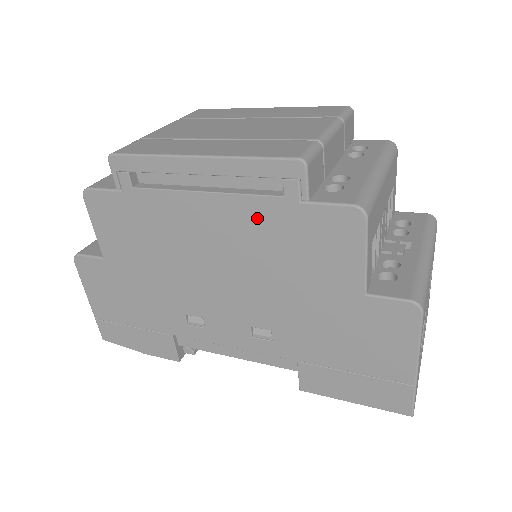
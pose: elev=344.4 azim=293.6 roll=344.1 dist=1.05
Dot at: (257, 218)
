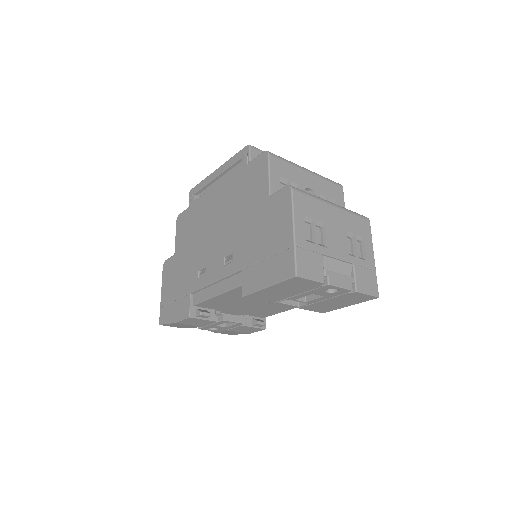
Dot at: (233, 183)
